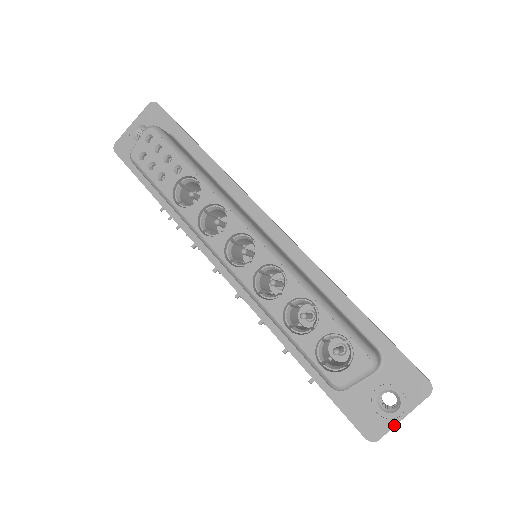
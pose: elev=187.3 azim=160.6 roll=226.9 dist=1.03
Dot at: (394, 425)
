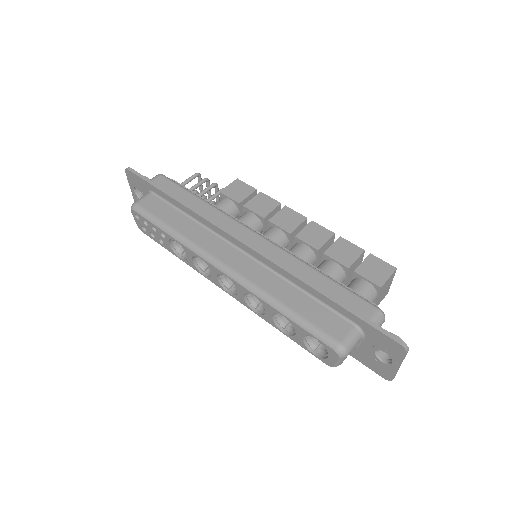
Dot at: (396, 372)
